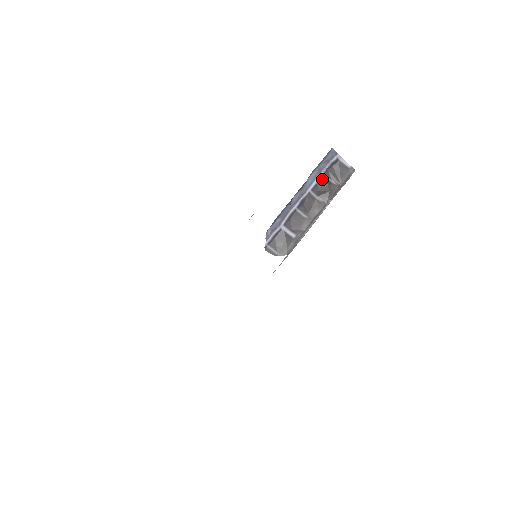
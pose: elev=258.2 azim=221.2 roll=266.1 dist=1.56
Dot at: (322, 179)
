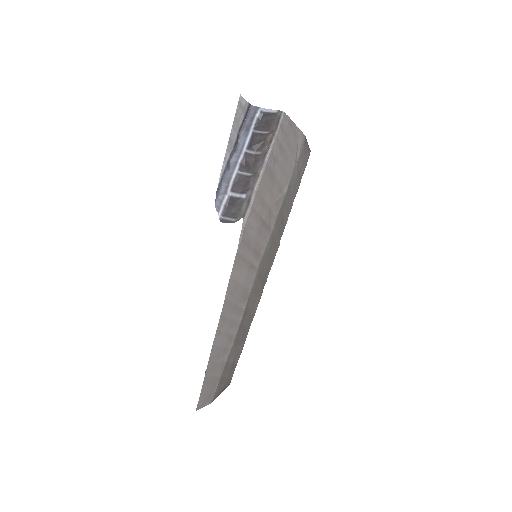
Dot at: (253, 135)
